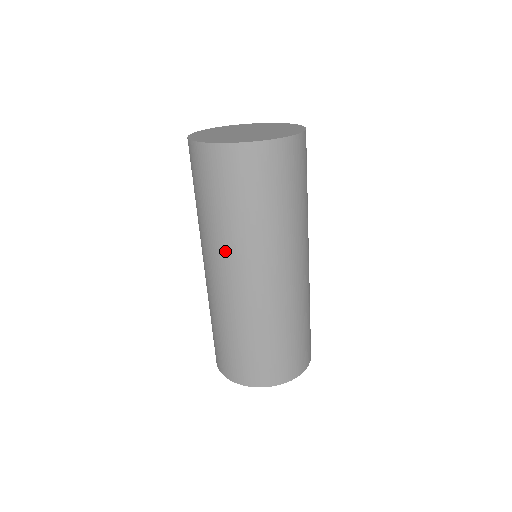
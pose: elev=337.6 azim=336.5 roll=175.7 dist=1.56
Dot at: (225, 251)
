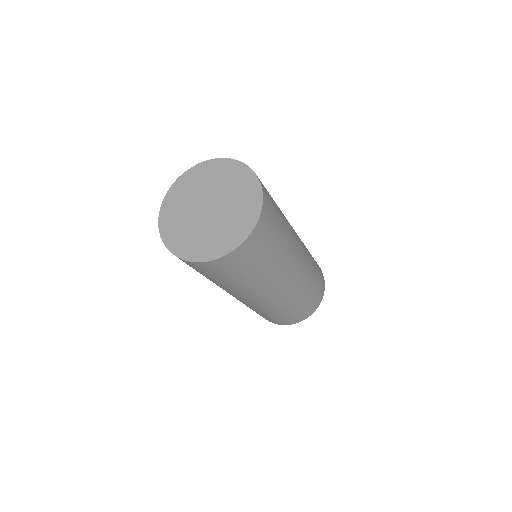
Dot at: (237, 293)
